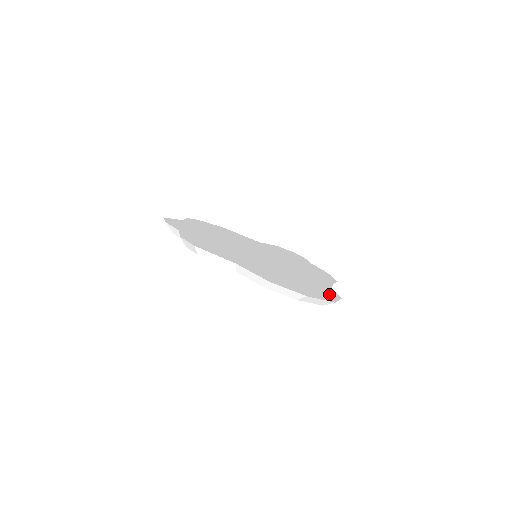
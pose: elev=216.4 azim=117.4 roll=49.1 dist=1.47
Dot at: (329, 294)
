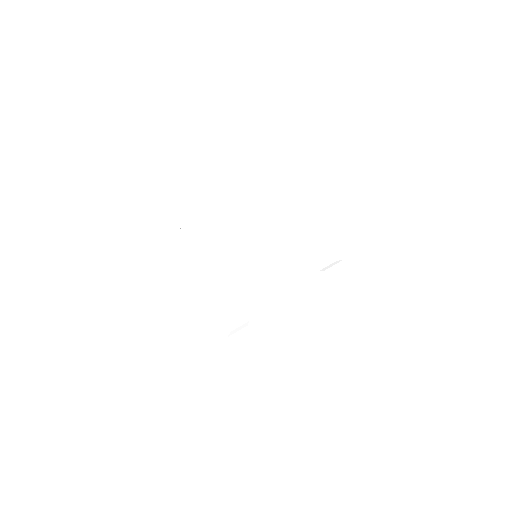
Dot at: occluded
